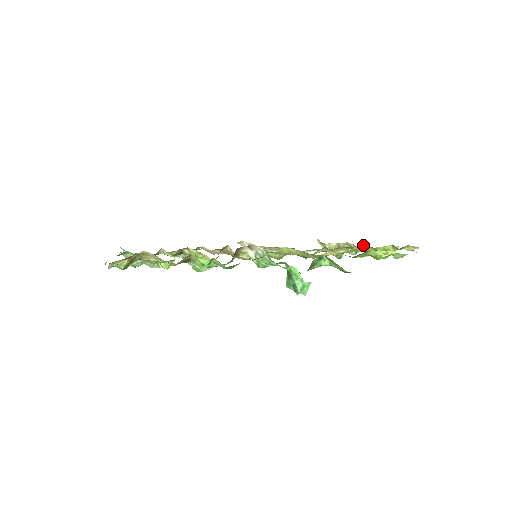
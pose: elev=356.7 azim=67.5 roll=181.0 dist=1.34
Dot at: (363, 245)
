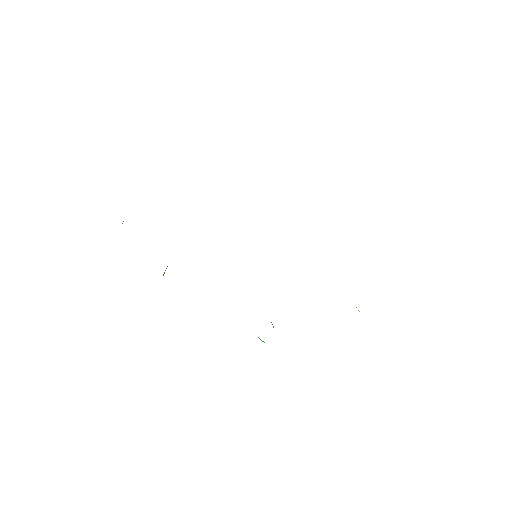
Dot at: occluded
